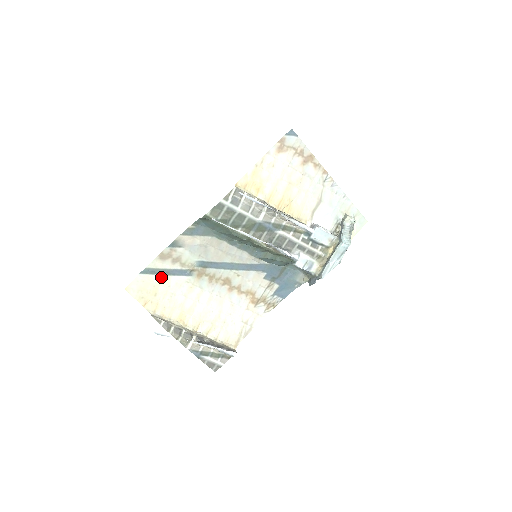
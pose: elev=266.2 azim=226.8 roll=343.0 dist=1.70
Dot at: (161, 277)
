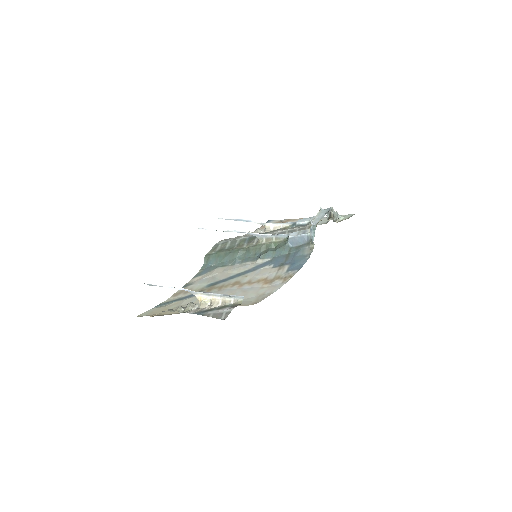
Dot at: (173, 303)
